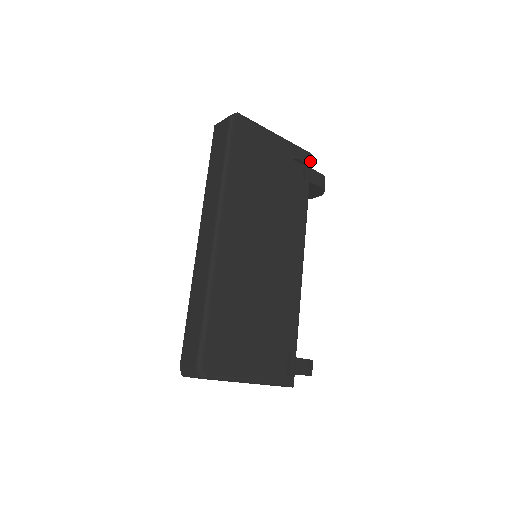
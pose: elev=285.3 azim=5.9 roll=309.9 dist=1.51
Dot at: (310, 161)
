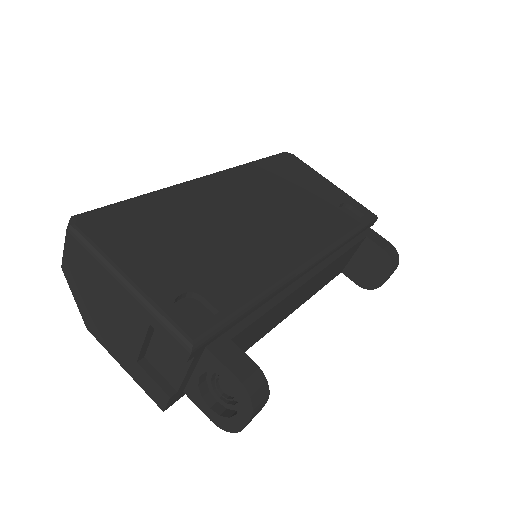
Dot at: (371, 217)
